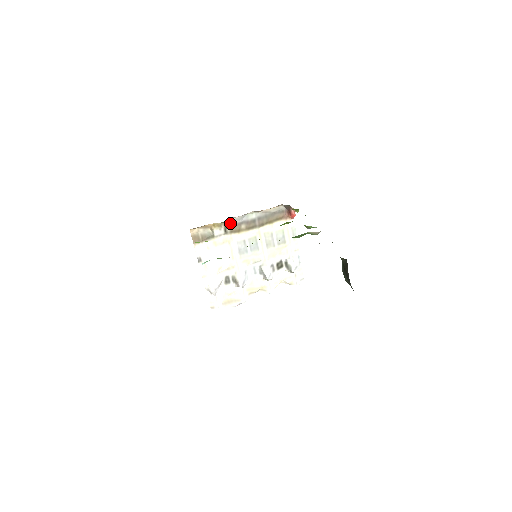
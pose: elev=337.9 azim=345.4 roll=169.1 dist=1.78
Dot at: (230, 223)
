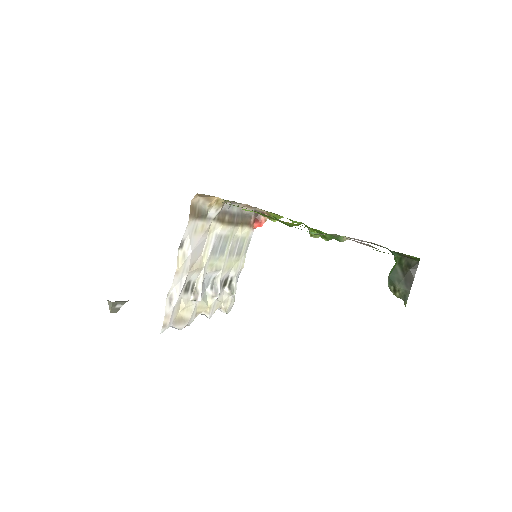
Dot at: occluded
